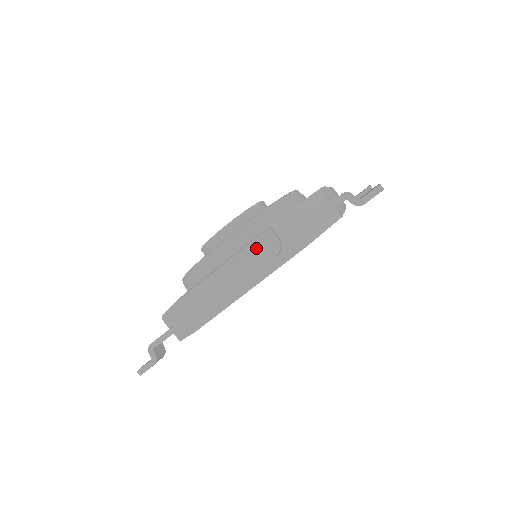
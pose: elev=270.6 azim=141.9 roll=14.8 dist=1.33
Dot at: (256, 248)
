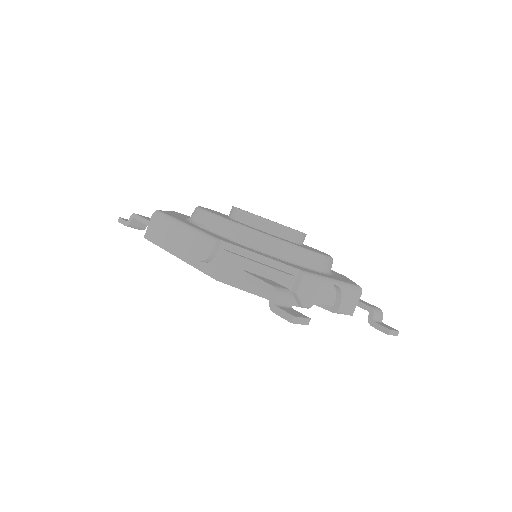
Dot at: (200, 240)
